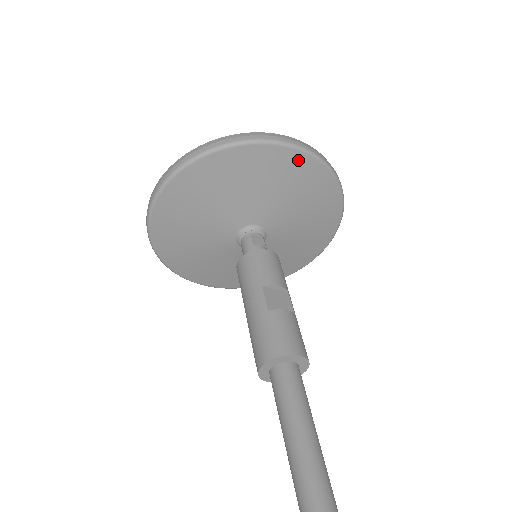
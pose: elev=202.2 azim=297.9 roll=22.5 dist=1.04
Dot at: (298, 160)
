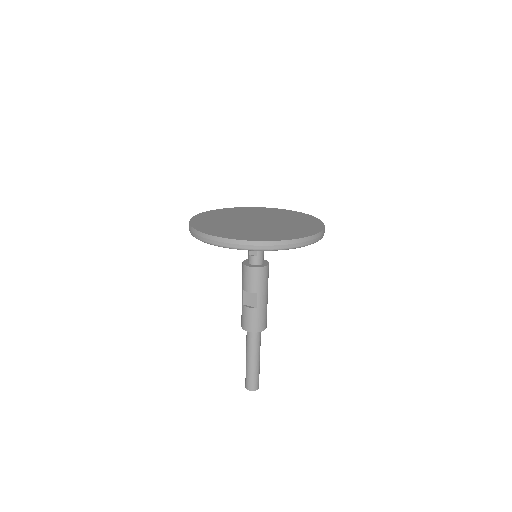
Dot at: occluded
